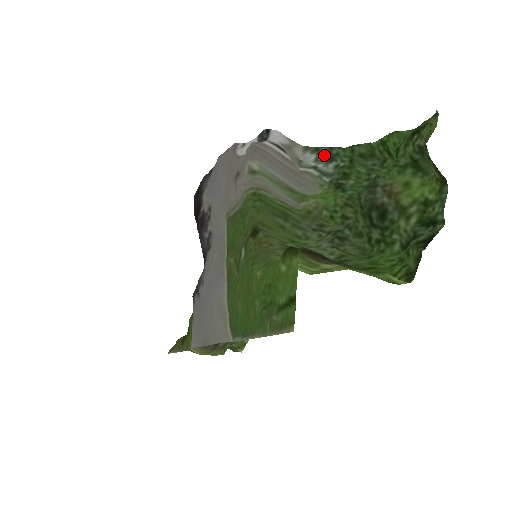
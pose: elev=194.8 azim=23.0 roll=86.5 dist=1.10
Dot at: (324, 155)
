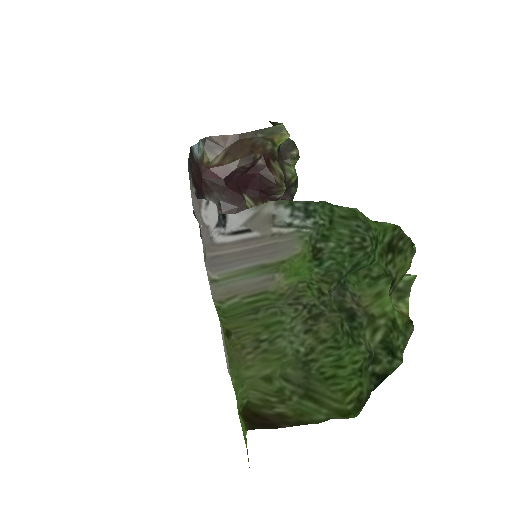
Dot at: (300, 210)
